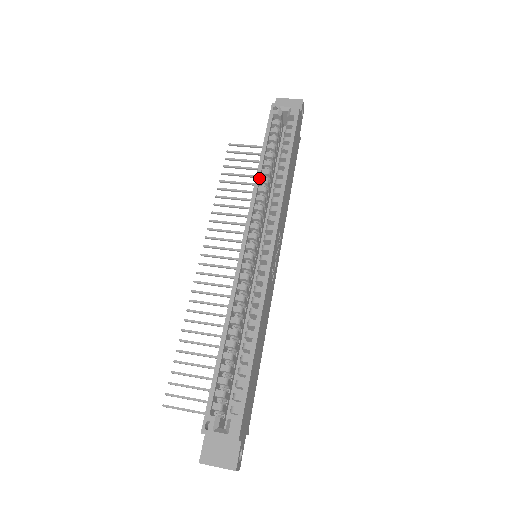
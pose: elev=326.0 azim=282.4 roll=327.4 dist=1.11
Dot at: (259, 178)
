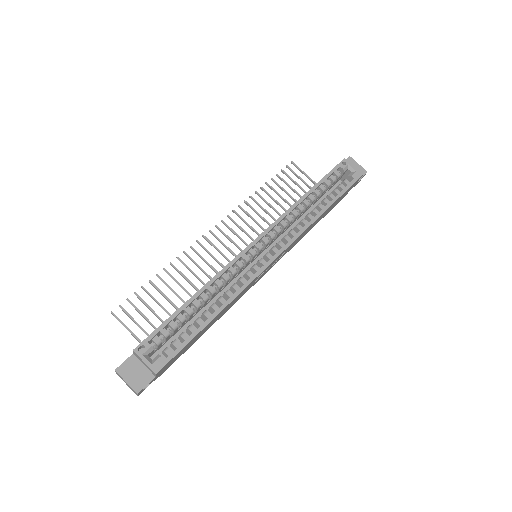
Dot at: (299, 203)
